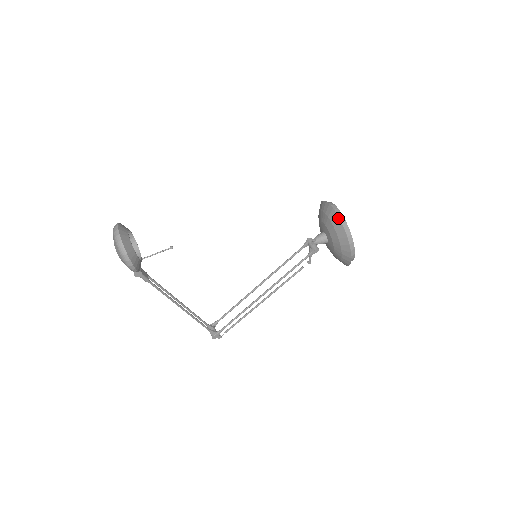
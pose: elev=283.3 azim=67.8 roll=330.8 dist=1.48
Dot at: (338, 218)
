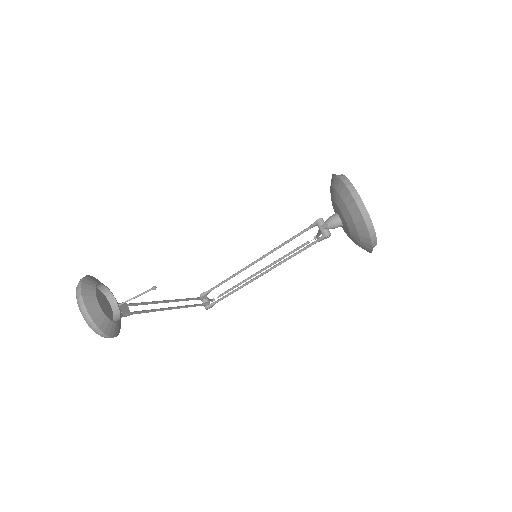
Dot at: (361, 216)
